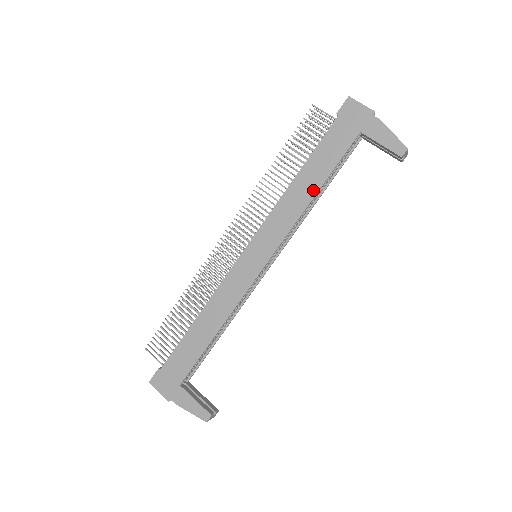
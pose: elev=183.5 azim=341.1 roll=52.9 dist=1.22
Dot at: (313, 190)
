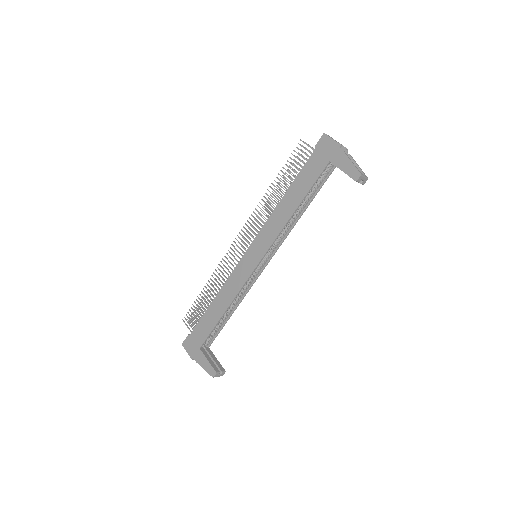
Dot at: (294, 207)
